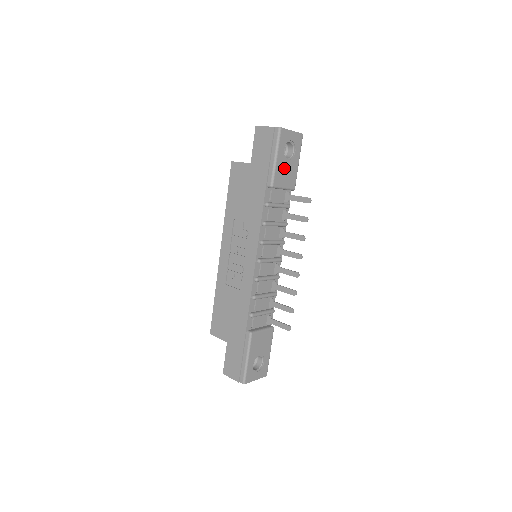
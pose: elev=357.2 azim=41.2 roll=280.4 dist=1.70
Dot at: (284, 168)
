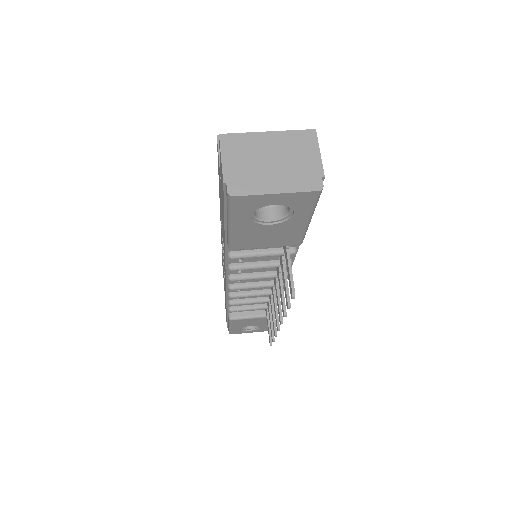
Dot at: (260, 232)
